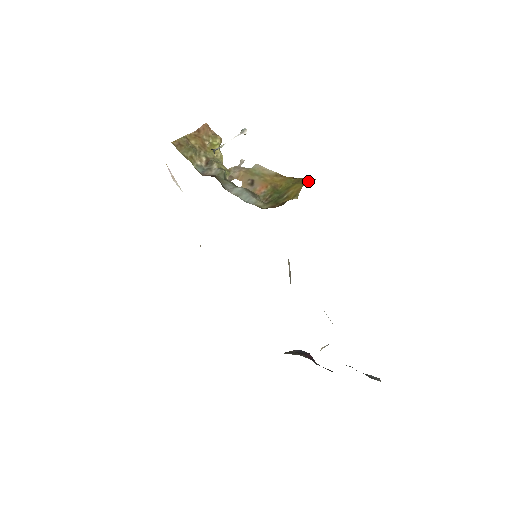
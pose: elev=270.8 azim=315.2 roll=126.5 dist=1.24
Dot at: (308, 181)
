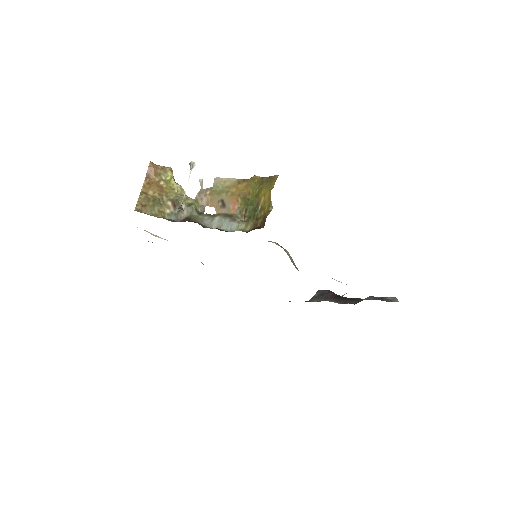
Dot at: (272, 182)
